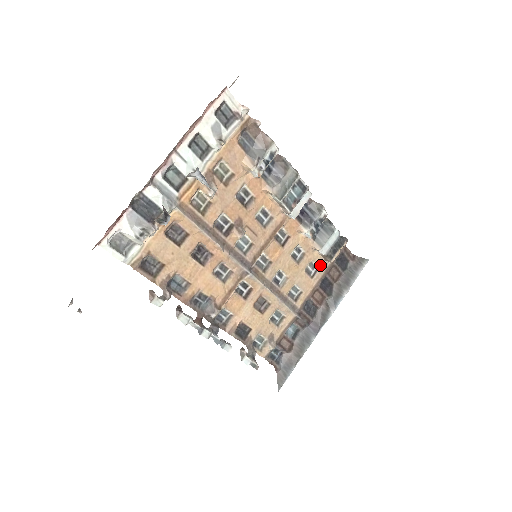
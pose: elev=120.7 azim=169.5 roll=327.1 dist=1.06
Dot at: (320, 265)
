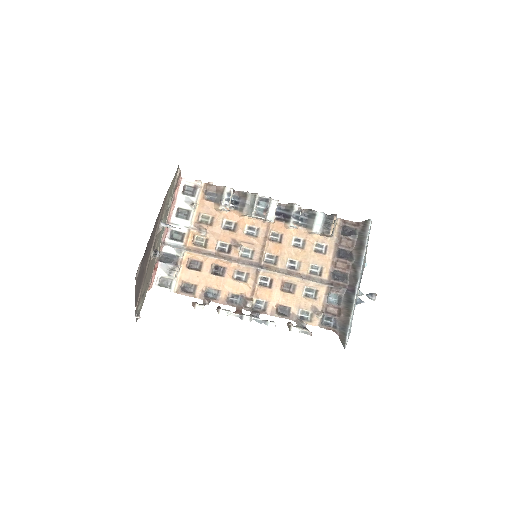
Dot at: (326, 242)
